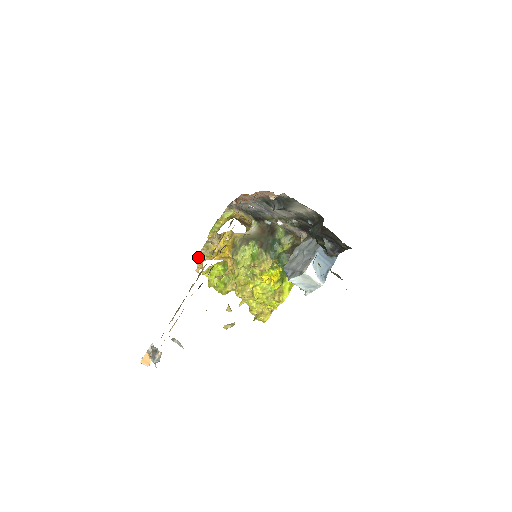
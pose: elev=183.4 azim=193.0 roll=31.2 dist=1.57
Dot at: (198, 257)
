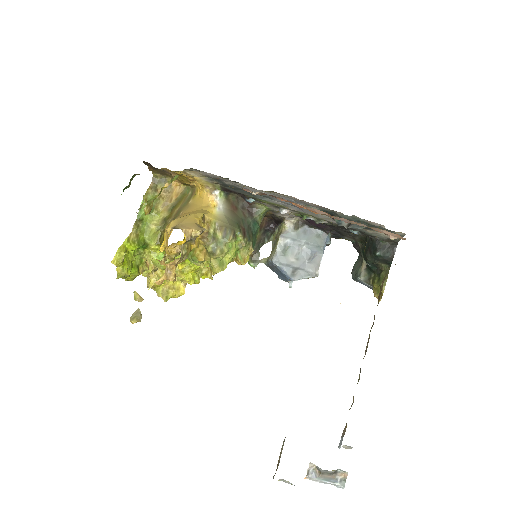
Dot at: (170, 266)
